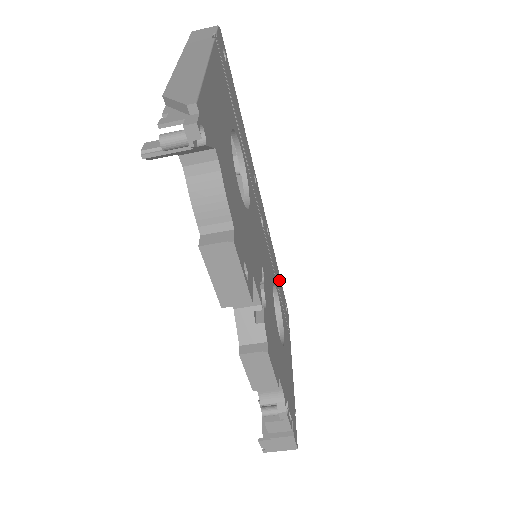
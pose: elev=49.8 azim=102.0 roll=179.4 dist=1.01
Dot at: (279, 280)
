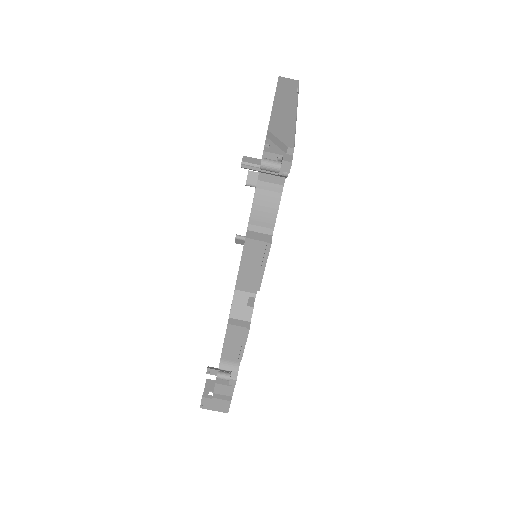
Dot at: occluded
